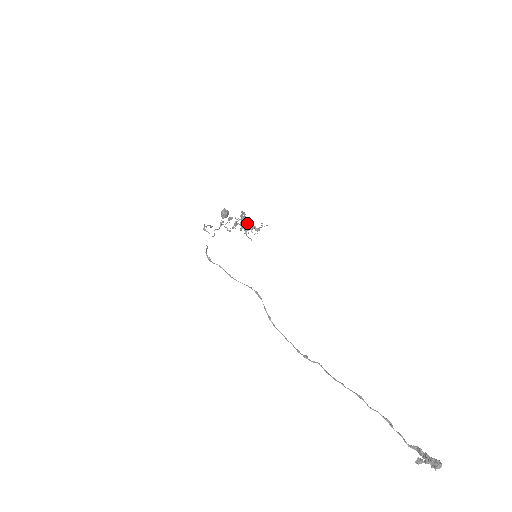
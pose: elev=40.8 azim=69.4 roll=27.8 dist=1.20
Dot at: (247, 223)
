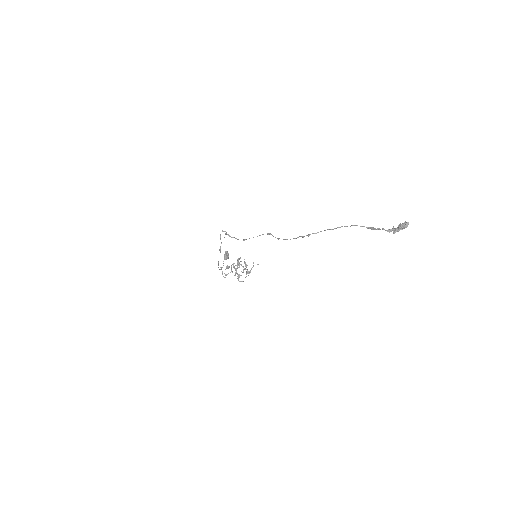
Dot at: (242, 266)
